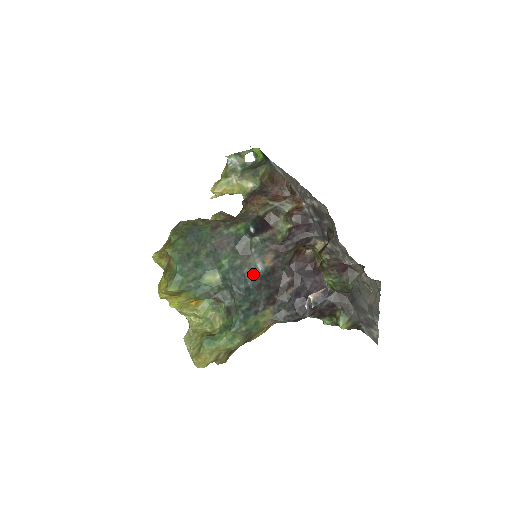
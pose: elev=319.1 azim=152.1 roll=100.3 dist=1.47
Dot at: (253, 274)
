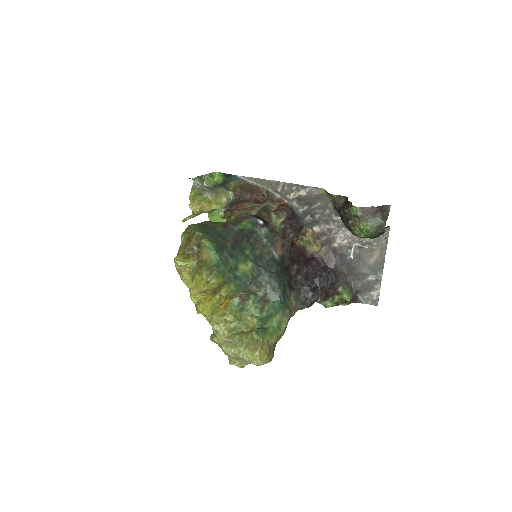
Dot at: (274, 261)
